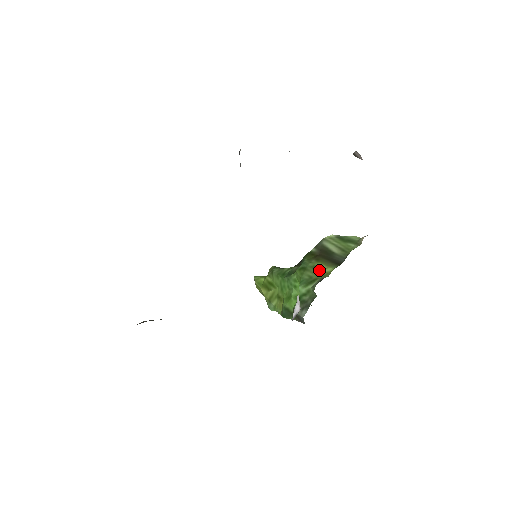
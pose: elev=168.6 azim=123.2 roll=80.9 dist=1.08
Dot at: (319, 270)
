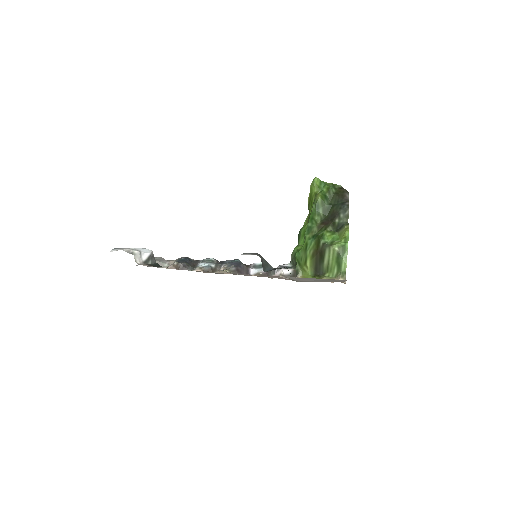
Dot at: (305, 265)
